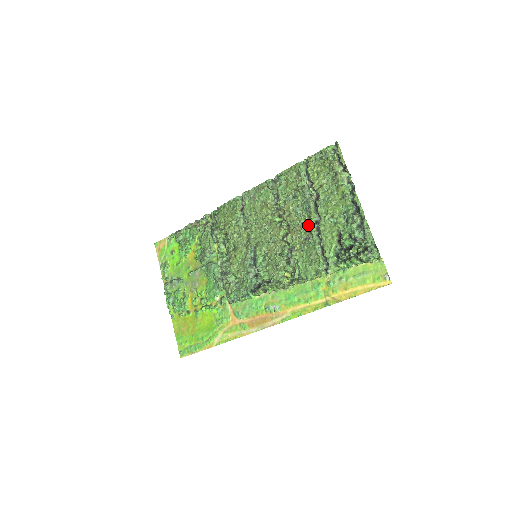
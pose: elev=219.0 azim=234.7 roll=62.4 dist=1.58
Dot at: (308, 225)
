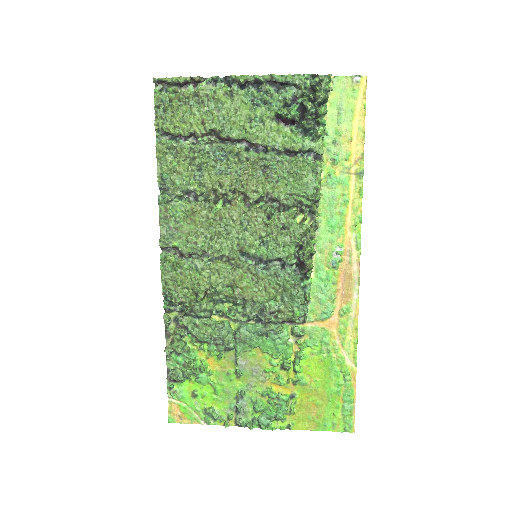
Dot at: (246, 162)
